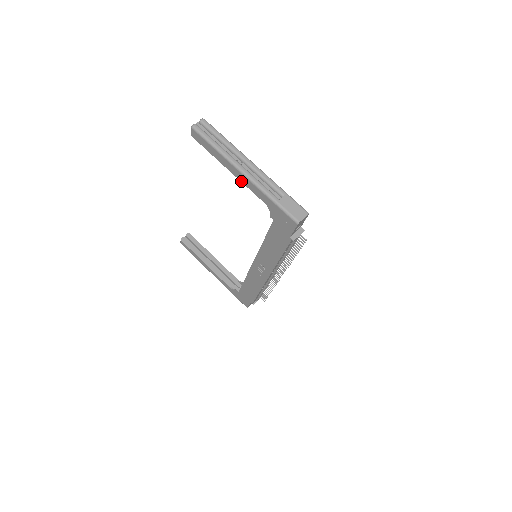
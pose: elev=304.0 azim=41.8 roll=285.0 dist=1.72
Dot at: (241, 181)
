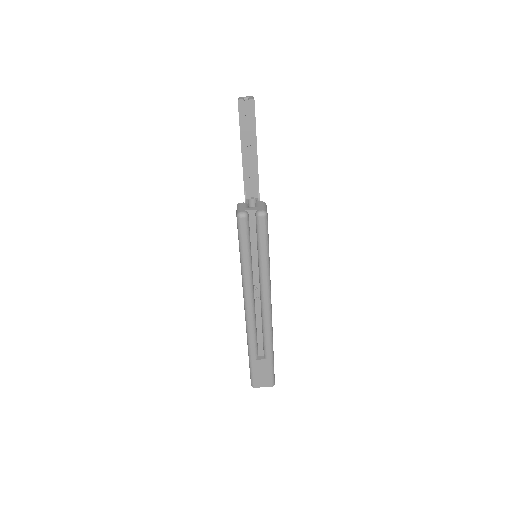
Dot at: occluded
